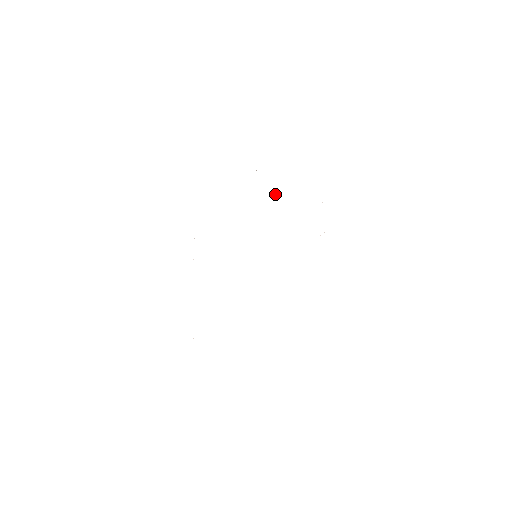
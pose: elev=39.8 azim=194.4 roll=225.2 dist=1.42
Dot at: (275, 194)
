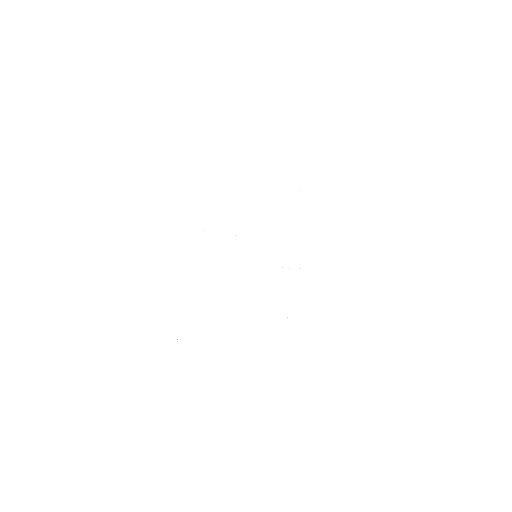
Dot at: occluded
